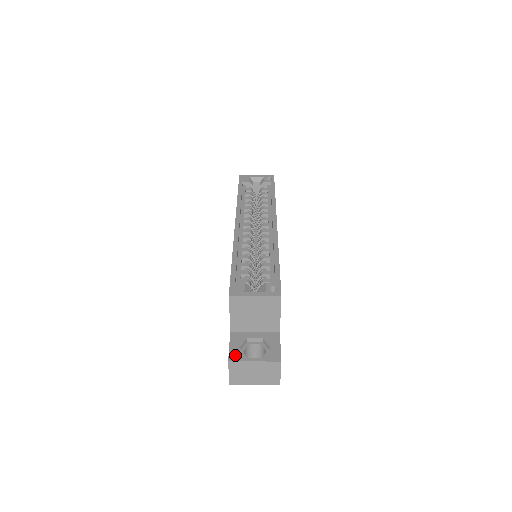
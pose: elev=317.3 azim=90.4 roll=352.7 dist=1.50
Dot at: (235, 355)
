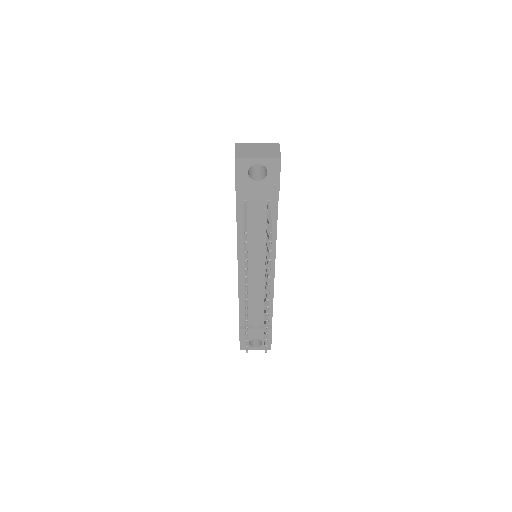
Dot at: occluded
